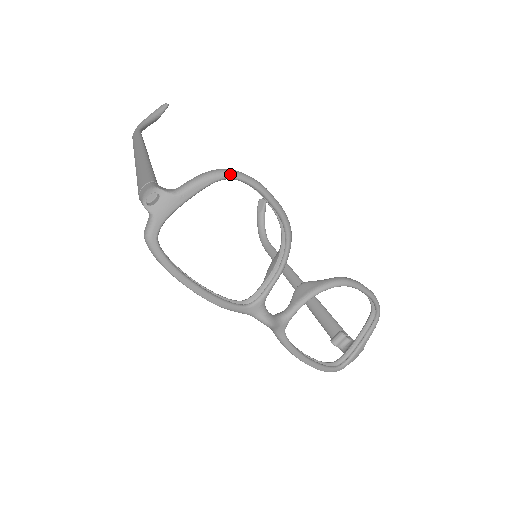
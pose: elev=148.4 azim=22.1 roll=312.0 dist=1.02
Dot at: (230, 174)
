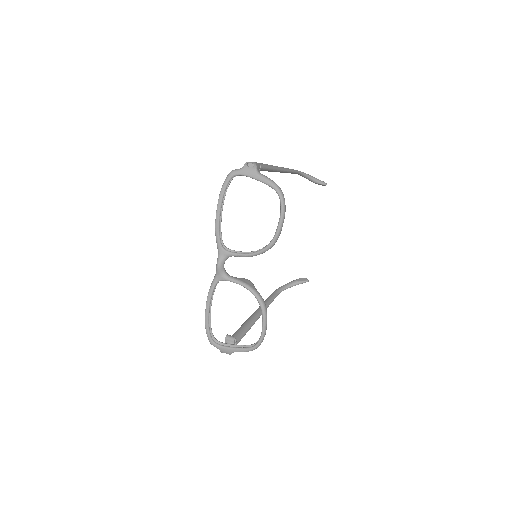
Dot at: (280, 193)
